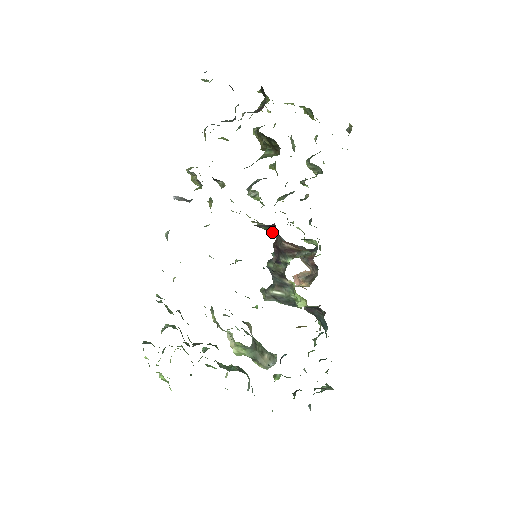
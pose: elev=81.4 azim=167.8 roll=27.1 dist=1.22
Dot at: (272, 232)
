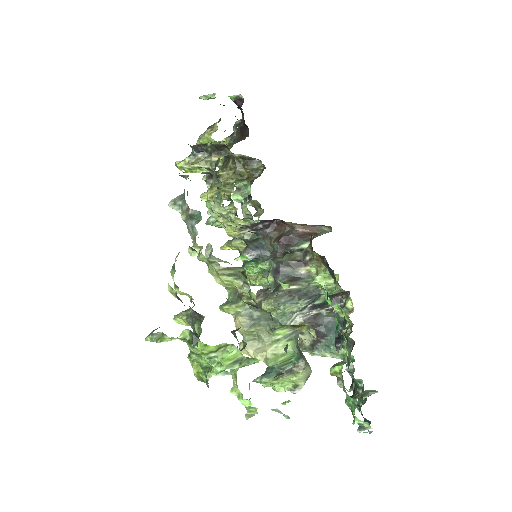
Dot at: (253, 247)
